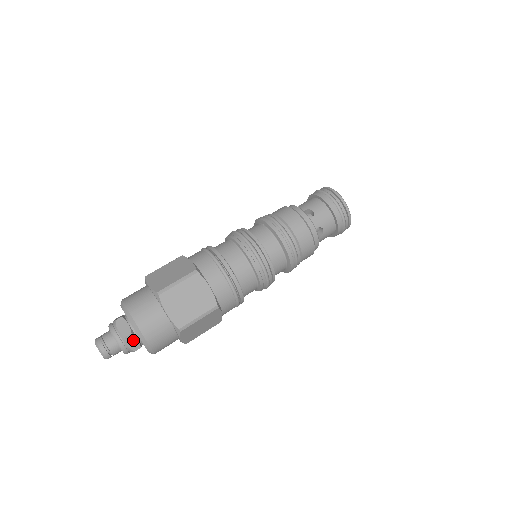
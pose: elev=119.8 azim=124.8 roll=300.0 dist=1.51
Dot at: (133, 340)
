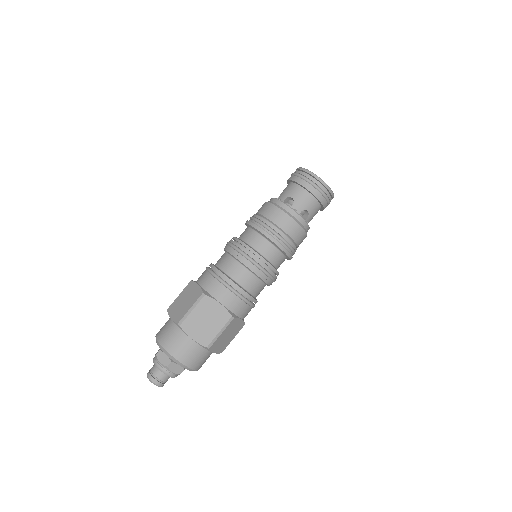
Dot at: occluded
